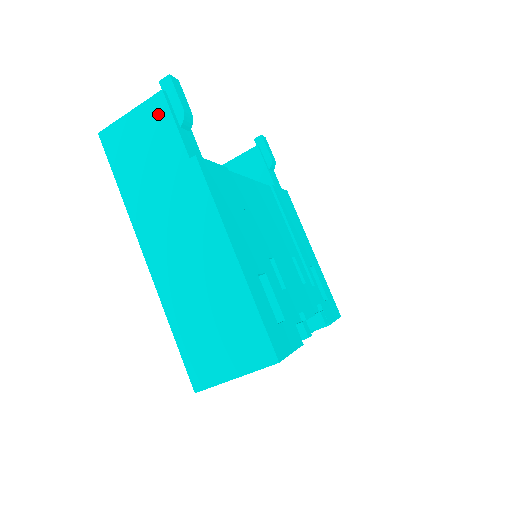
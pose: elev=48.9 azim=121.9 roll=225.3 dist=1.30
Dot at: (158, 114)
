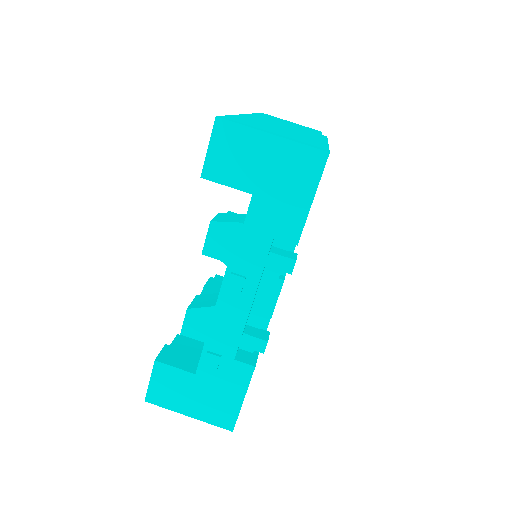
Dot at: (312, 129)
